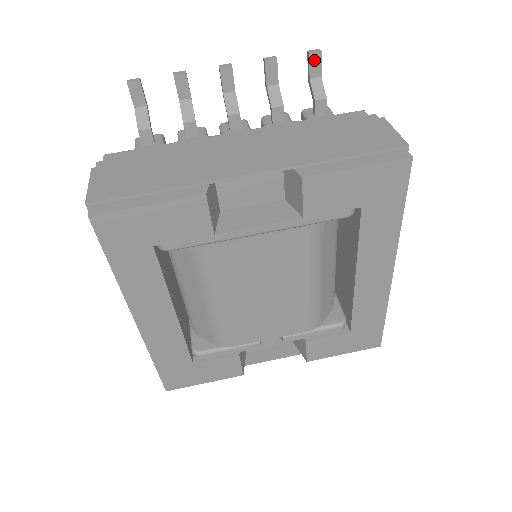
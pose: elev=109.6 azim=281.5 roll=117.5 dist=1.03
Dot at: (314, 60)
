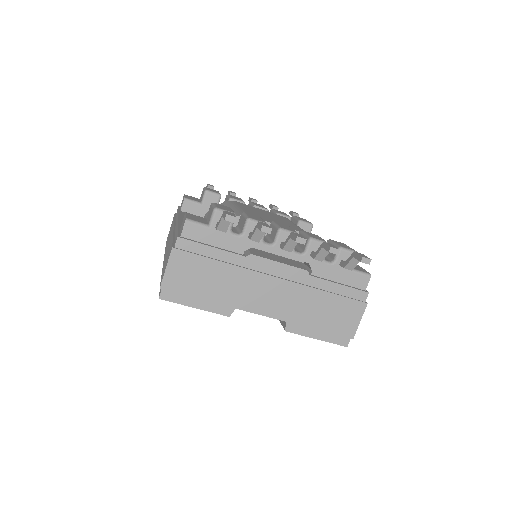
Dot at: (362, 261)
